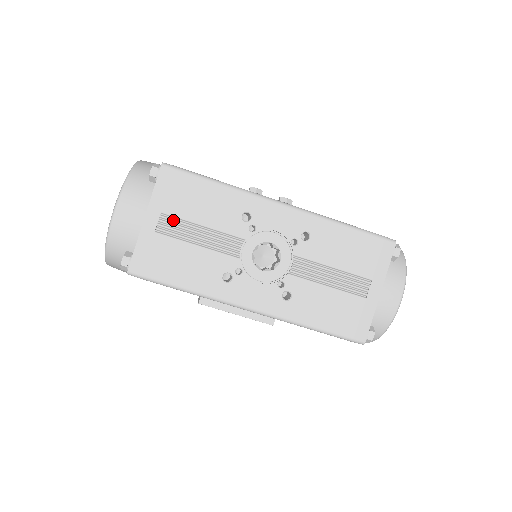
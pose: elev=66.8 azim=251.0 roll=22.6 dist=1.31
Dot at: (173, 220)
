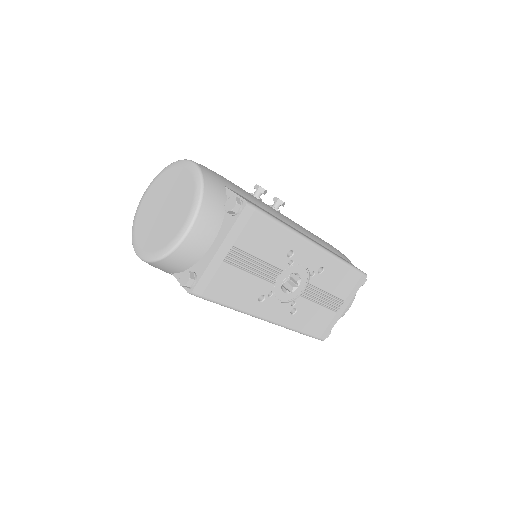
Dot at: (240, 252)
